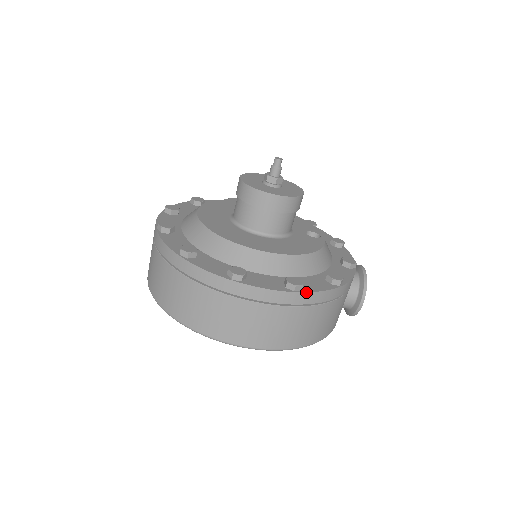
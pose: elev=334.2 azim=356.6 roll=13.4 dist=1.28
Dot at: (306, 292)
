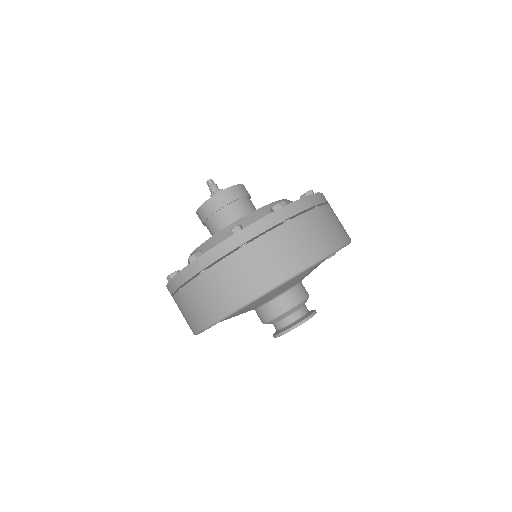
Dot at: (318, 193)
